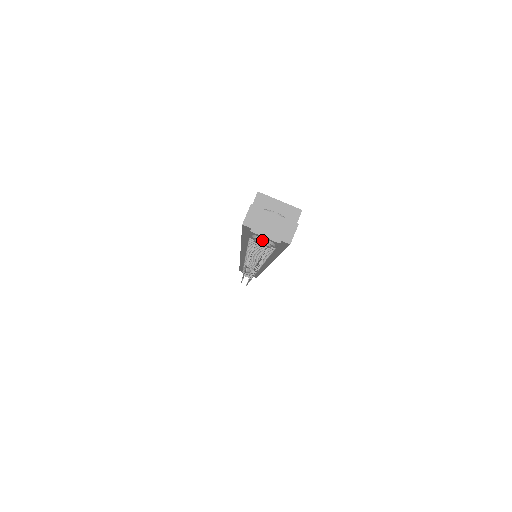
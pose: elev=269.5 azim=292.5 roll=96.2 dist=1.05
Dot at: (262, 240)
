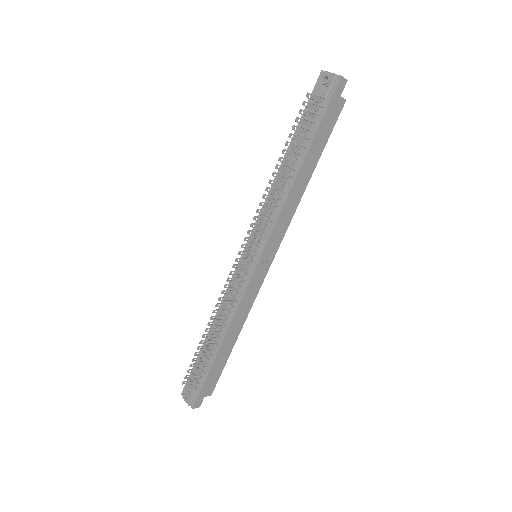
Dot at: (328, 73)
